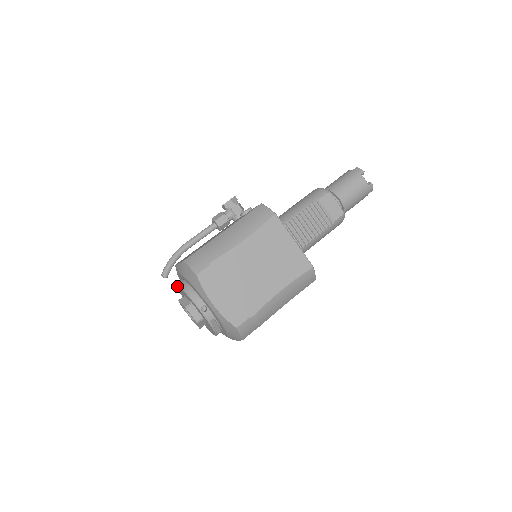
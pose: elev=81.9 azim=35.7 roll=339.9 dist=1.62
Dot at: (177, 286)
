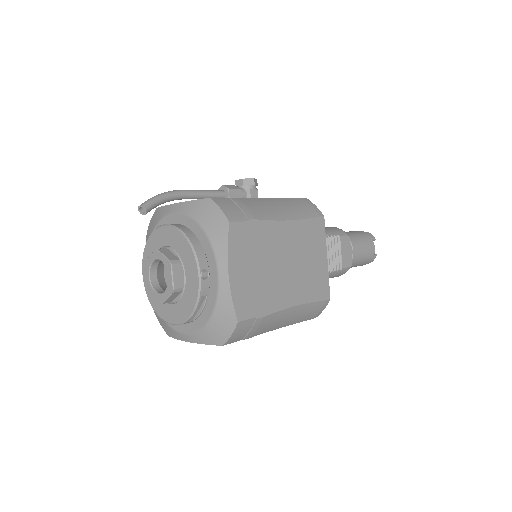
Dot at: (164, 229)
